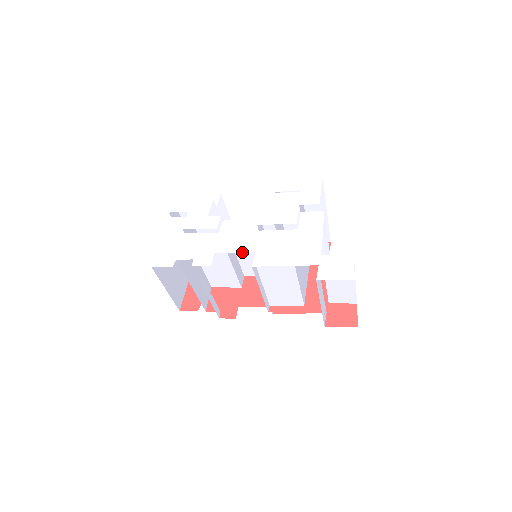
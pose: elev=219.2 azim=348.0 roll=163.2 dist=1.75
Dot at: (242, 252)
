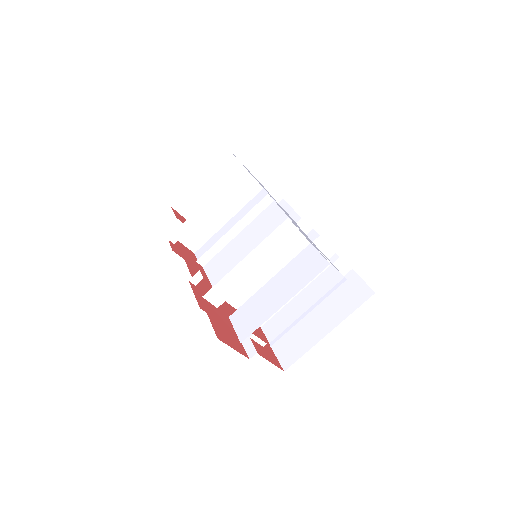
Dot at: occluded
